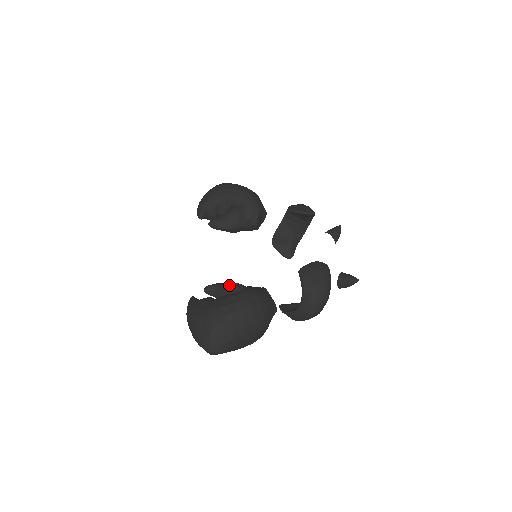
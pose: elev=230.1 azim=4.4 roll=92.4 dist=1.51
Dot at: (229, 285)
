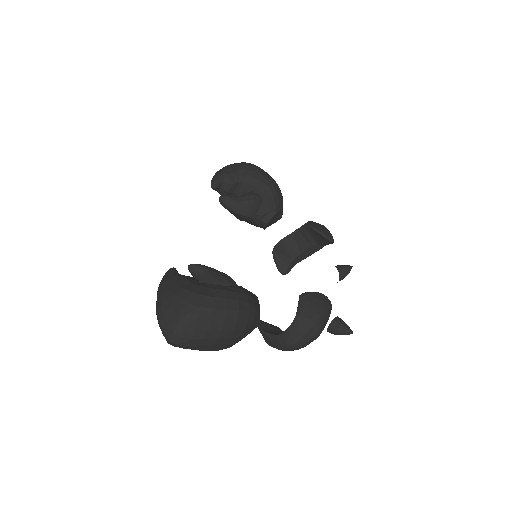
Dot at: (220, 274)
